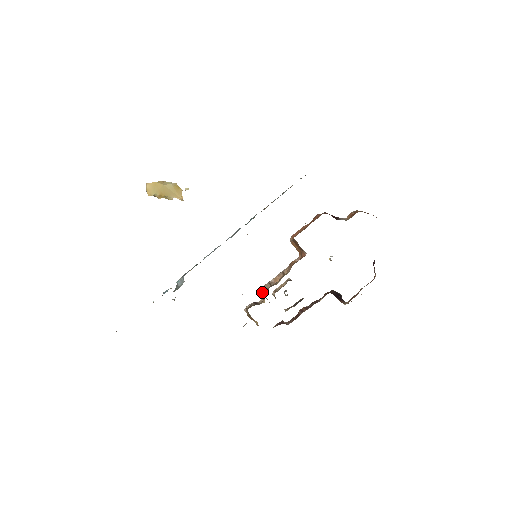
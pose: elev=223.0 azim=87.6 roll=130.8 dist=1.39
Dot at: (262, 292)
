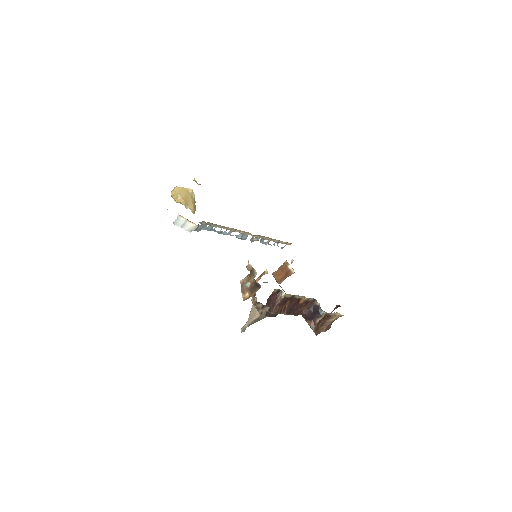
Dot at: (257, 278)
